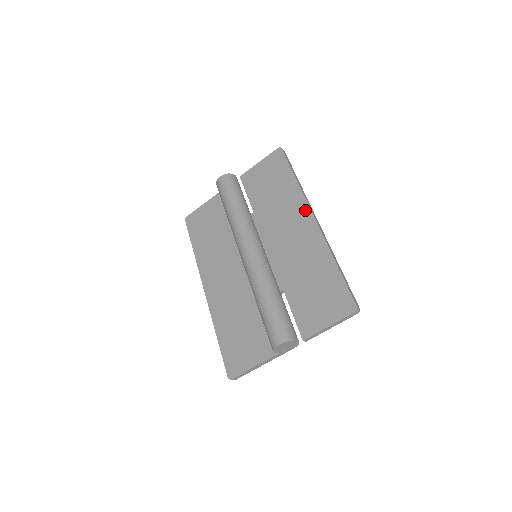
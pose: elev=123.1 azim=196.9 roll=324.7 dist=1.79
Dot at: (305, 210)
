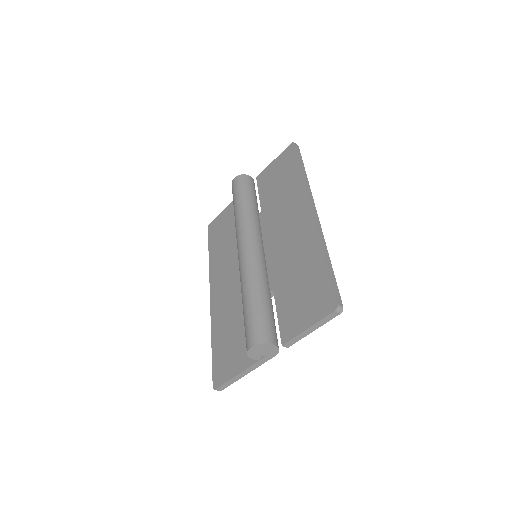
Dot at: (305, 202)
